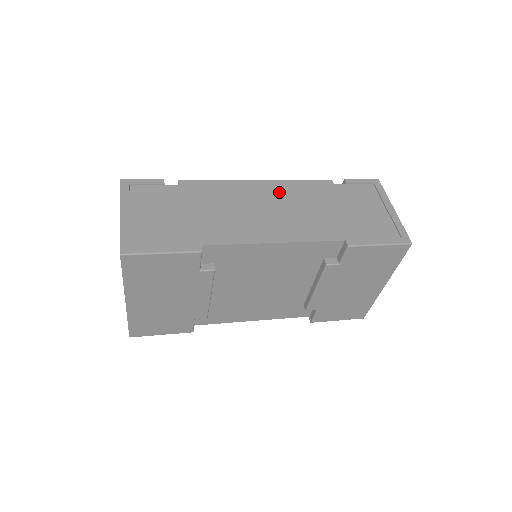
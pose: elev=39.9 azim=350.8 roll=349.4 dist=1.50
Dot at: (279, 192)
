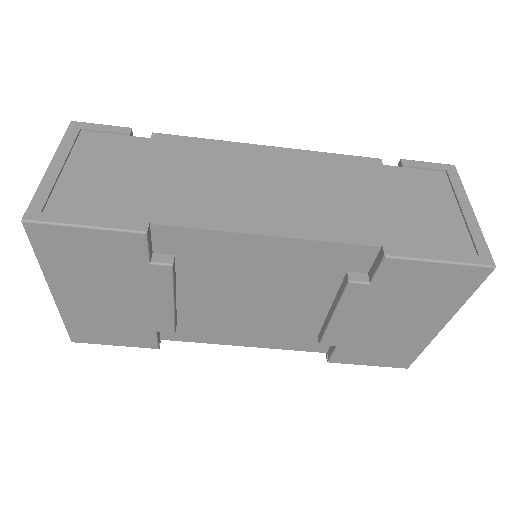
Dot at: (295, 165)
